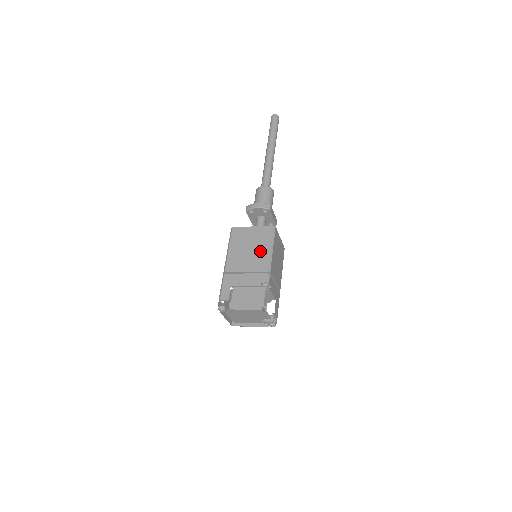
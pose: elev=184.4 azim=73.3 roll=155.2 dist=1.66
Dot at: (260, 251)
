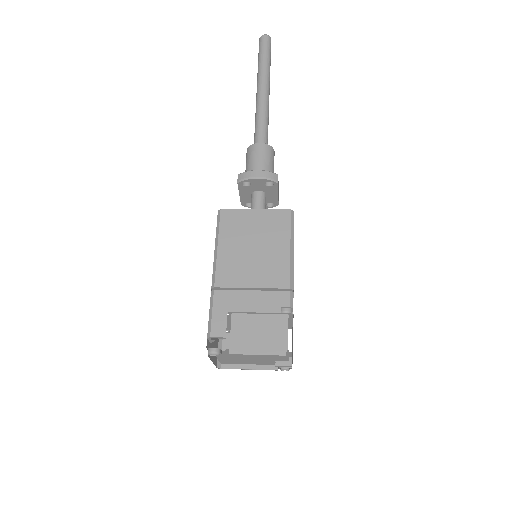
Dot at: (273, 252)
